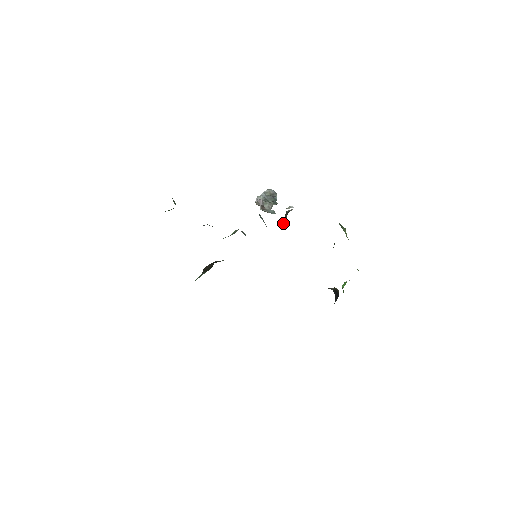
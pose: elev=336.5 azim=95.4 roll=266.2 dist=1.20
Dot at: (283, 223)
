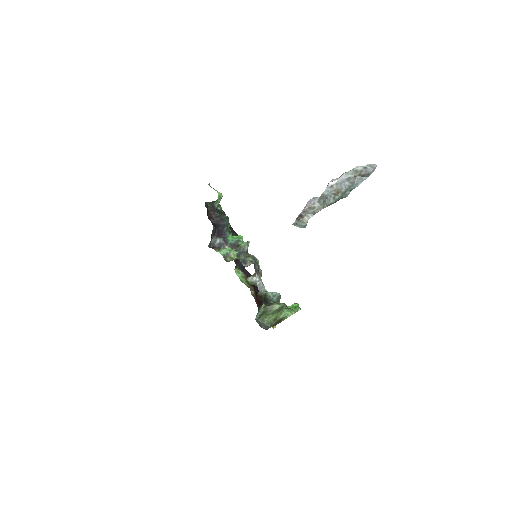
Dot at: occluded
